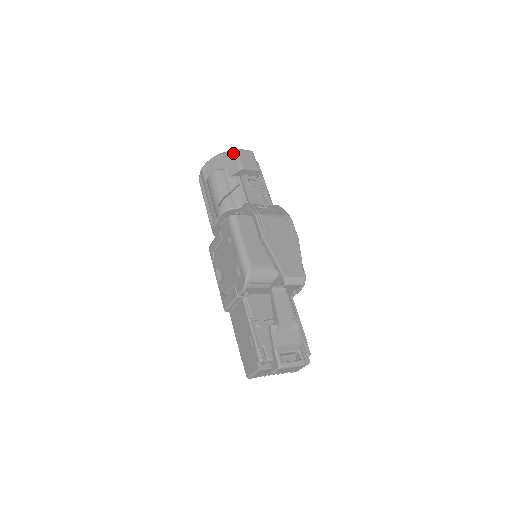
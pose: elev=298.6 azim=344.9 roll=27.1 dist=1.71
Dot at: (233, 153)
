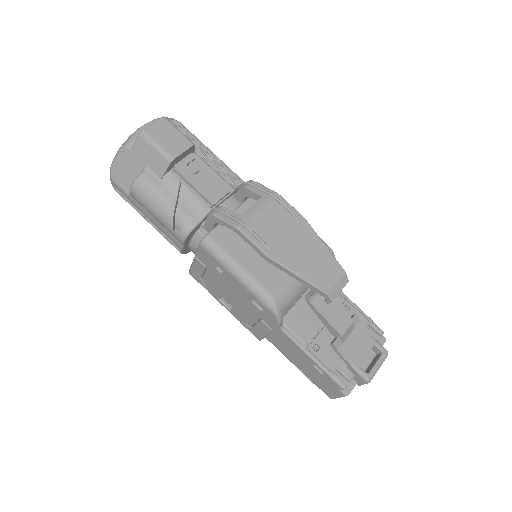
Dot at: (142, 140)
